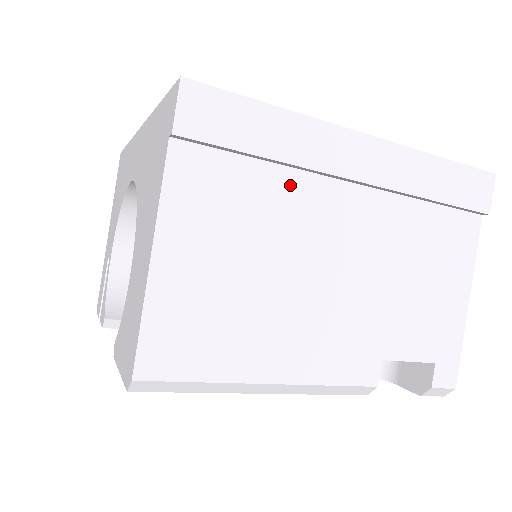
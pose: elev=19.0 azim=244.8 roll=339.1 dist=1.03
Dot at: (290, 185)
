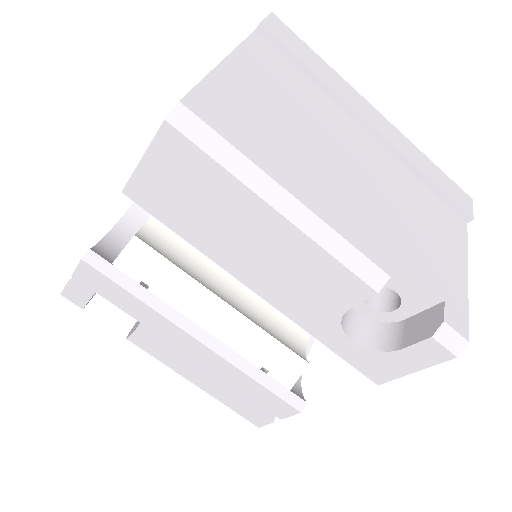
Dot at: (326, 103)
